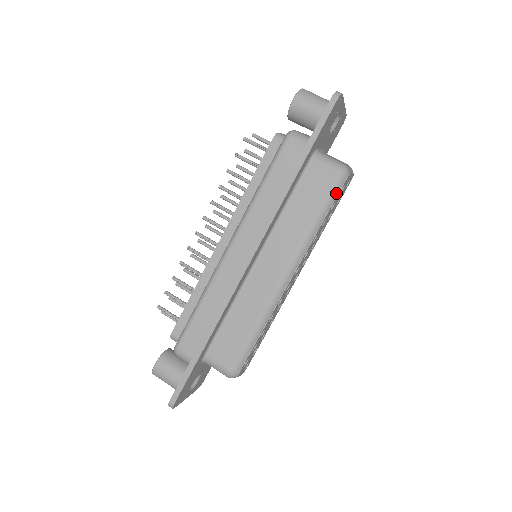
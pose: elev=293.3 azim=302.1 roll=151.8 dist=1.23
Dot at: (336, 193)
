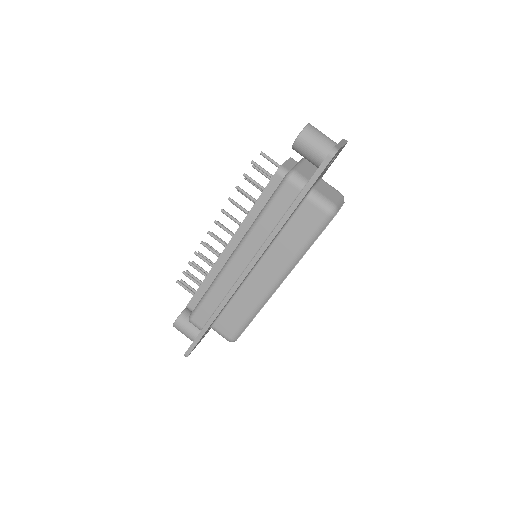
Dot at: (324, 228)
